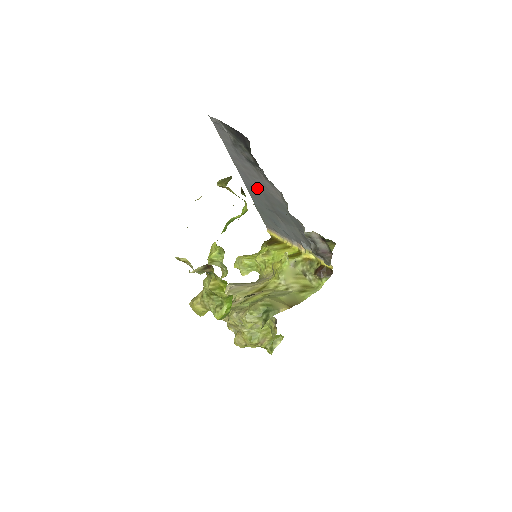
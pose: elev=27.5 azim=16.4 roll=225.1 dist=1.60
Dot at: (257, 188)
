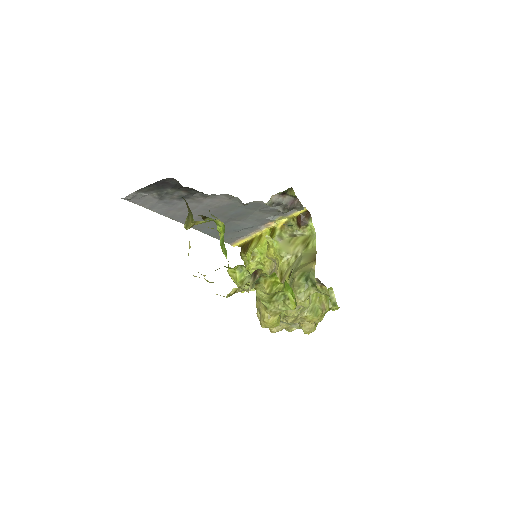
Dot at: occluded
